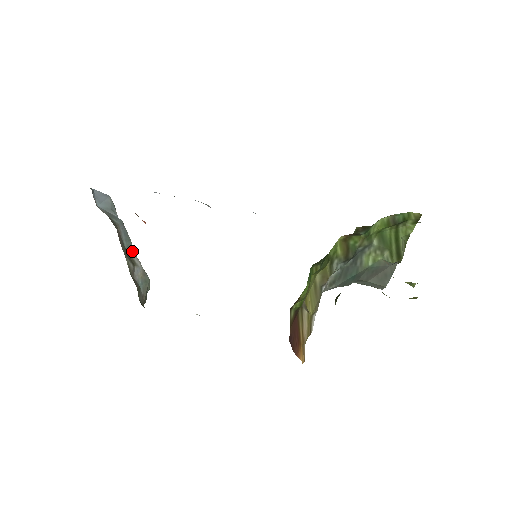
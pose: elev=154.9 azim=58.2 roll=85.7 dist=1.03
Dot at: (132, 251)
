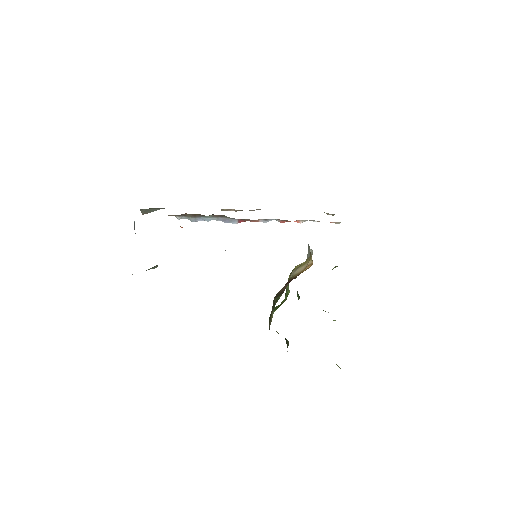
Dot at: occluded
